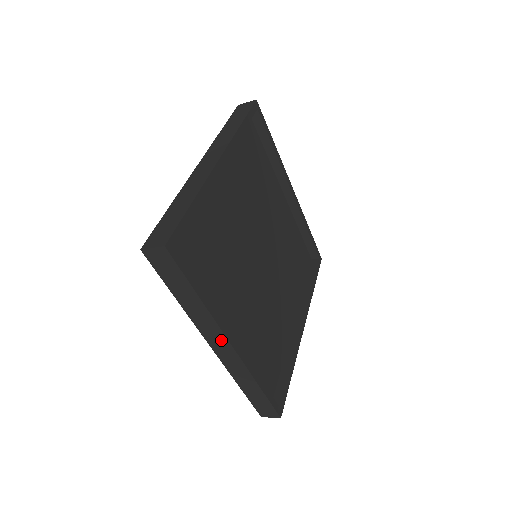
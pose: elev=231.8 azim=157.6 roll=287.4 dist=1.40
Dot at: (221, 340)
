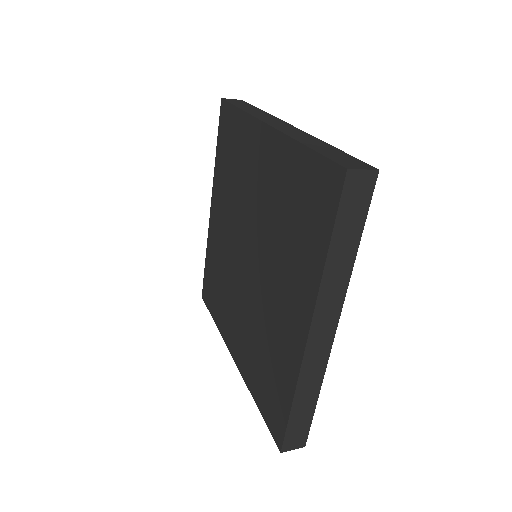
Dot at: (331, 320)
